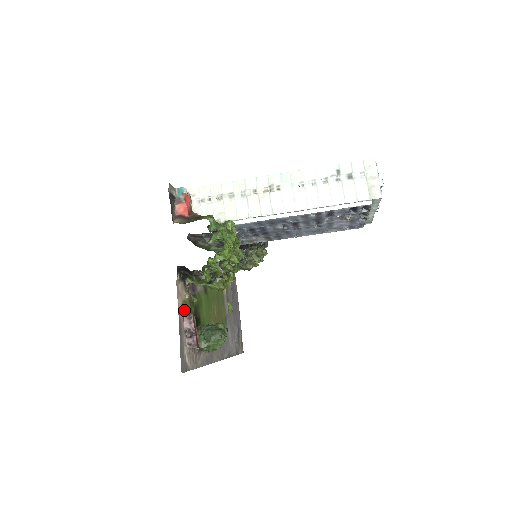
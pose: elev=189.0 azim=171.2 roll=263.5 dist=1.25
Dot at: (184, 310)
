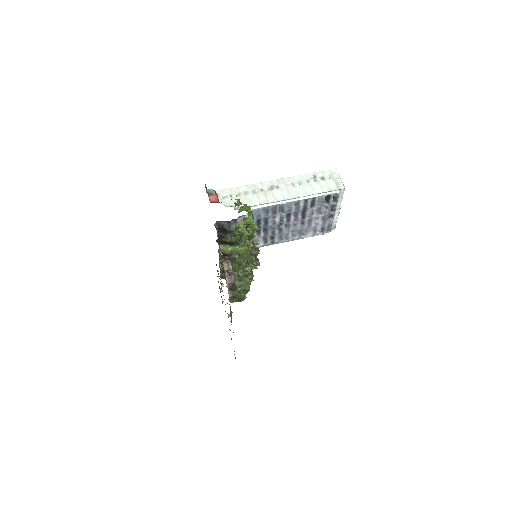
Dot at: (222, 259)
